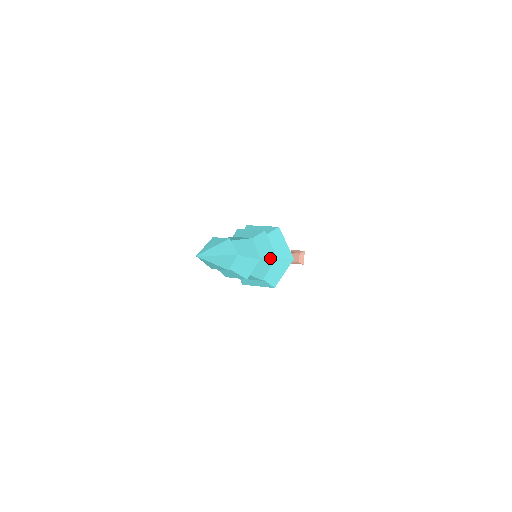
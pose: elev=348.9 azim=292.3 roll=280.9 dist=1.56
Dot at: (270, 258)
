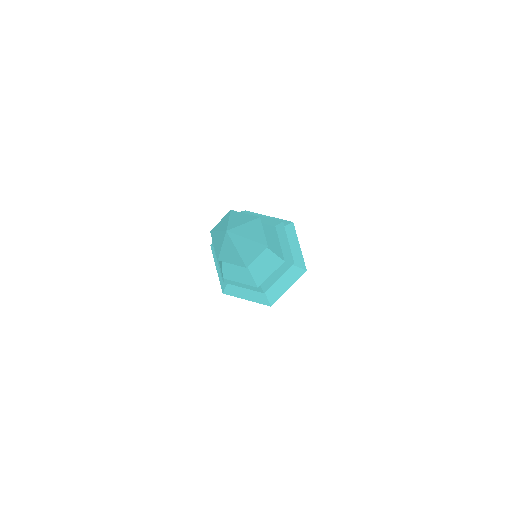
Dot at: (287, 262)
